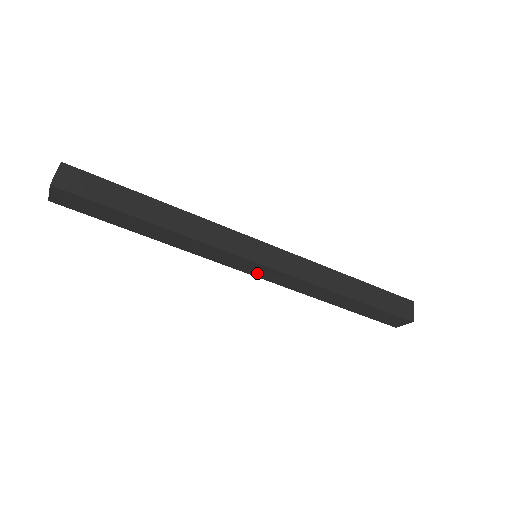
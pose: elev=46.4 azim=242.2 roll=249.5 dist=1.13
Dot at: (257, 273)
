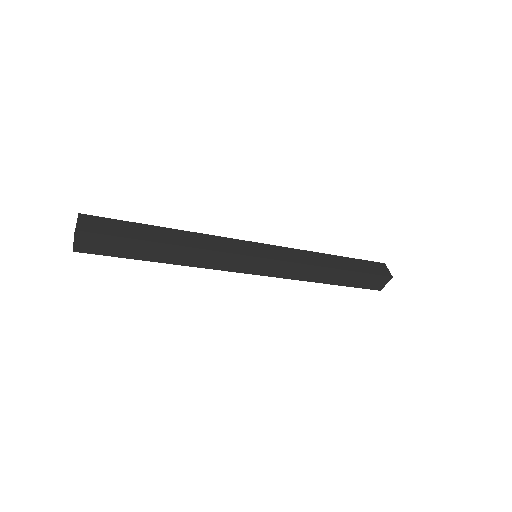
Dot at: (261, 271)
